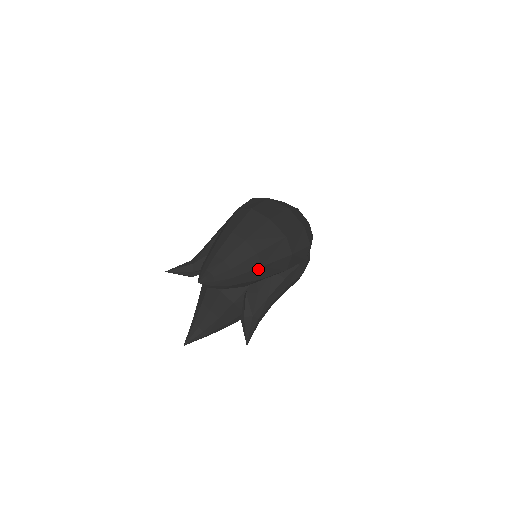
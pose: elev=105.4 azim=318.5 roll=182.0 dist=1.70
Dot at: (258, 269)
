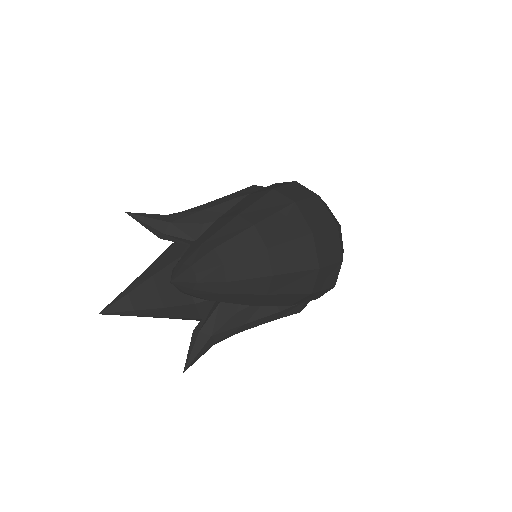
Dot at: (260, 295)
